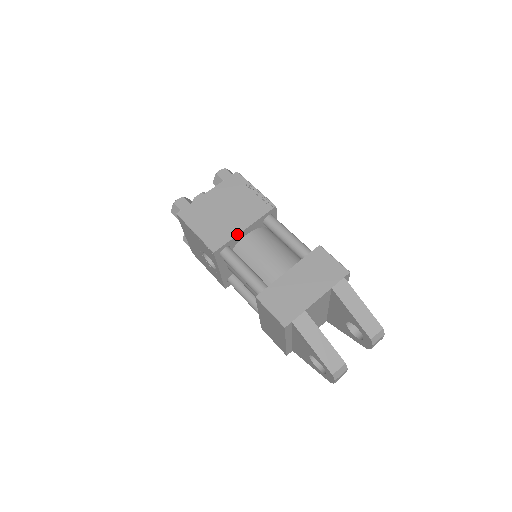
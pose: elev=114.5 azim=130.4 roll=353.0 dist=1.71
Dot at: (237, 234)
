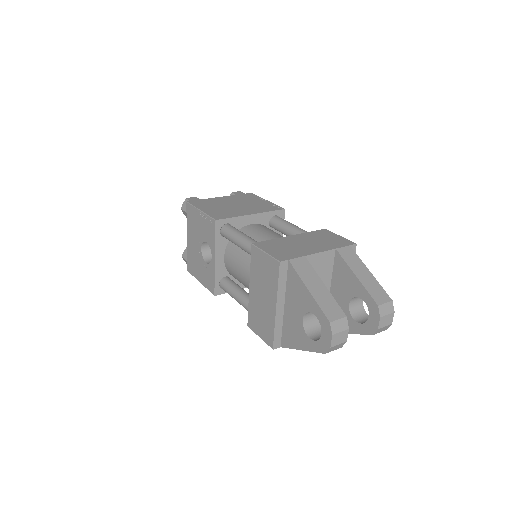
Dot at: (243, 215)
